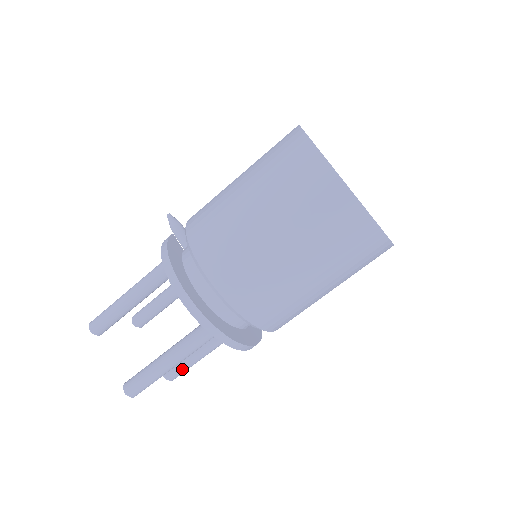
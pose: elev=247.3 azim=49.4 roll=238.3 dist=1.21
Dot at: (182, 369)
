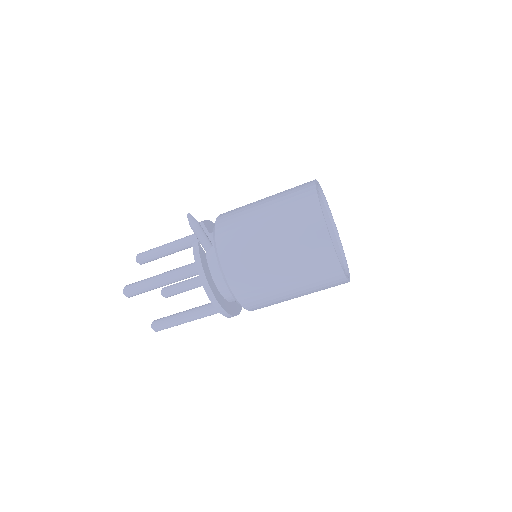
Dot at: occluded
